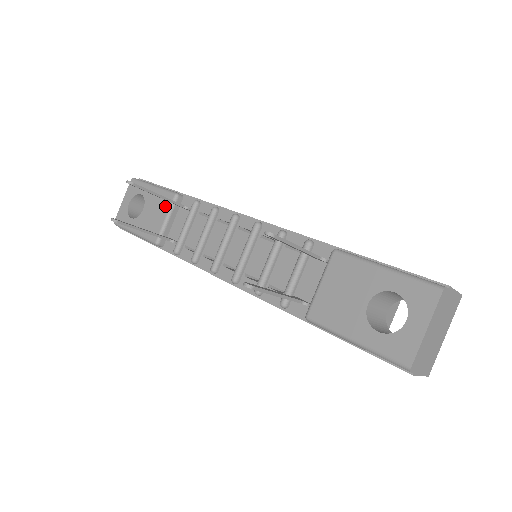
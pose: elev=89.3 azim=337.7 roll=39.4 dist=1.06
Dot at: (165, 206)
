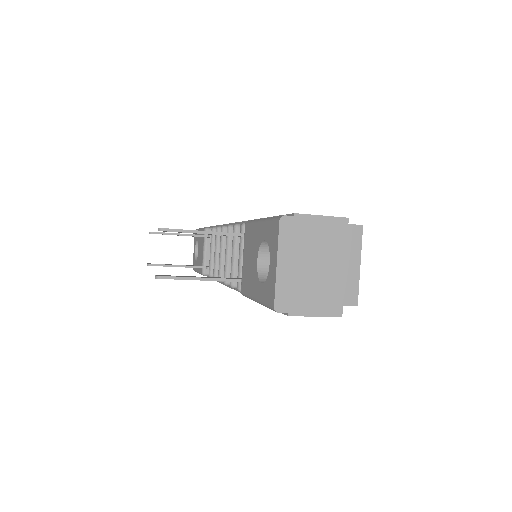
Dot at: (202, 242)
